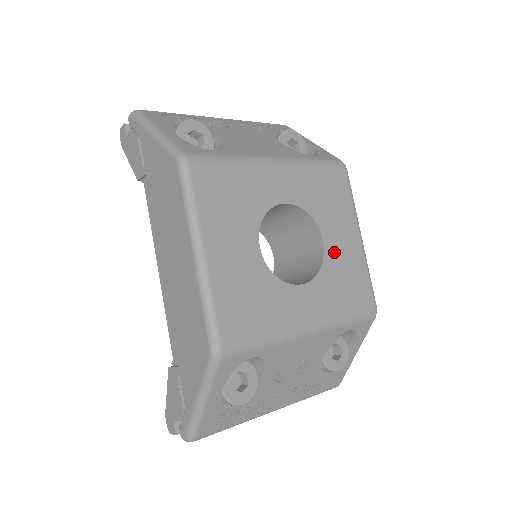
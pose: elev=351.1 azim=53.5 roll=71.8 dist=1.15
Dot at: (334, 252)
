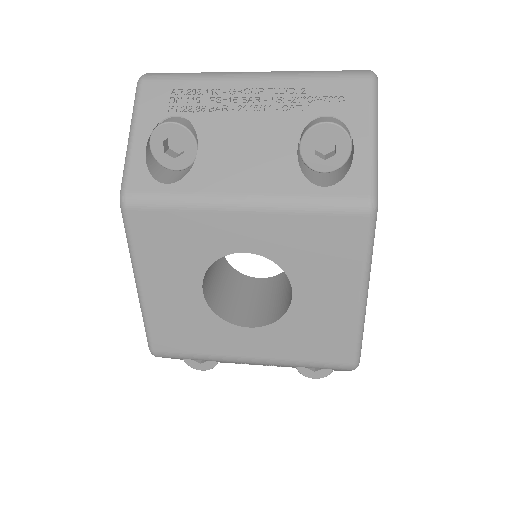
Dot at: (307, 307)
